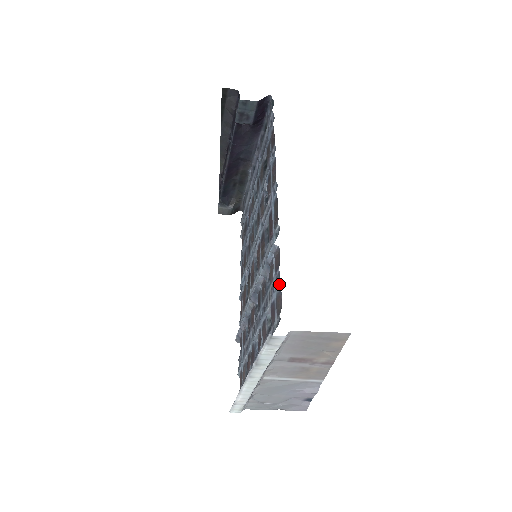
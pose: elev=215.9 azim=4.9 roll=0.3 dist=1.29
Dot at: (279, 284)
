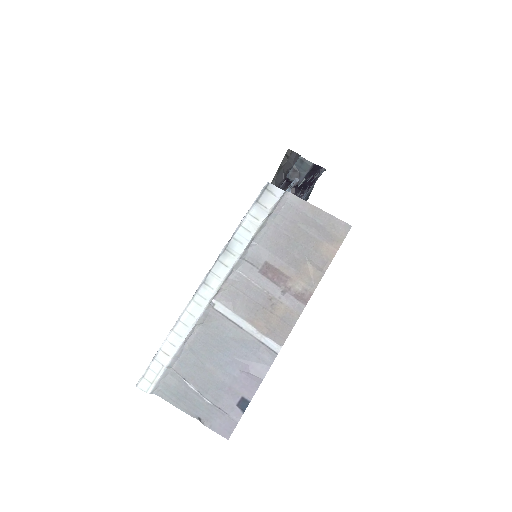
Dot at: (290, 184)
